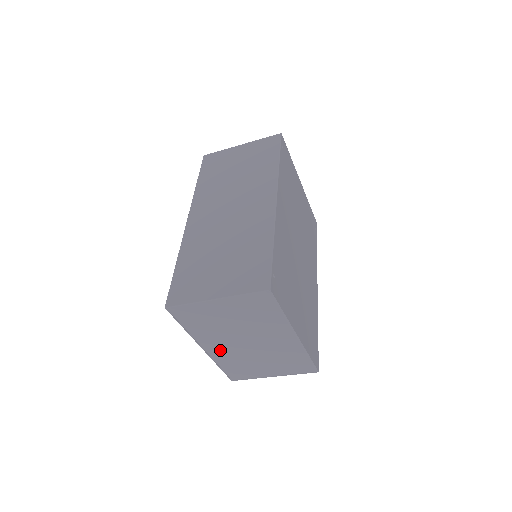
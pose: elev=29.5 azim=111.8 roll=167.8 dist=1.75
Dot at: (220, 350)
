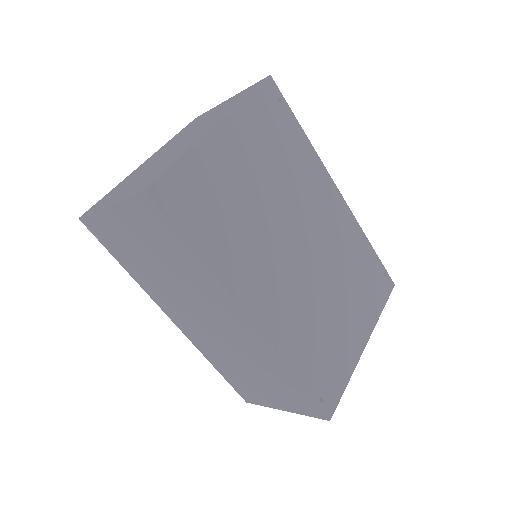
Dot at: occluded
